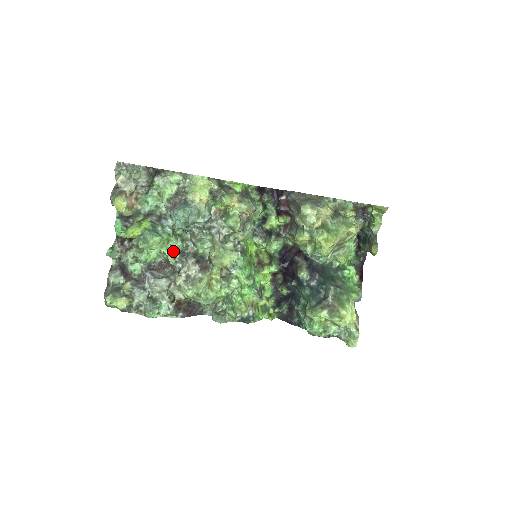
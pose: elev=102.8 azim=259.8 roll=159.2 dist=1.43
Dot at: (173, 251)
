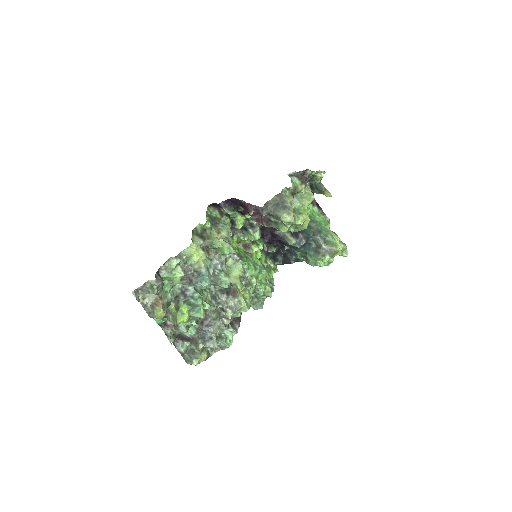
Dot at: (208, 302)
